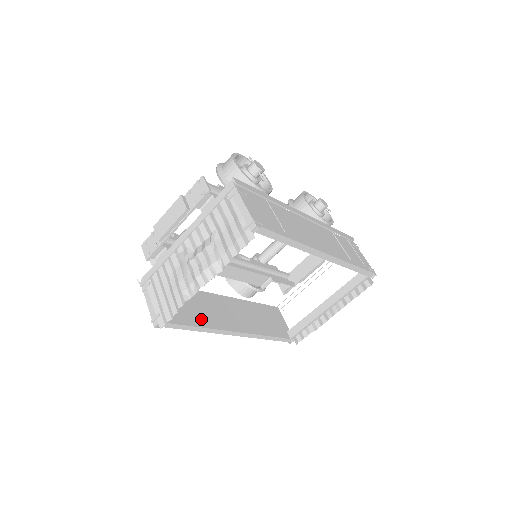
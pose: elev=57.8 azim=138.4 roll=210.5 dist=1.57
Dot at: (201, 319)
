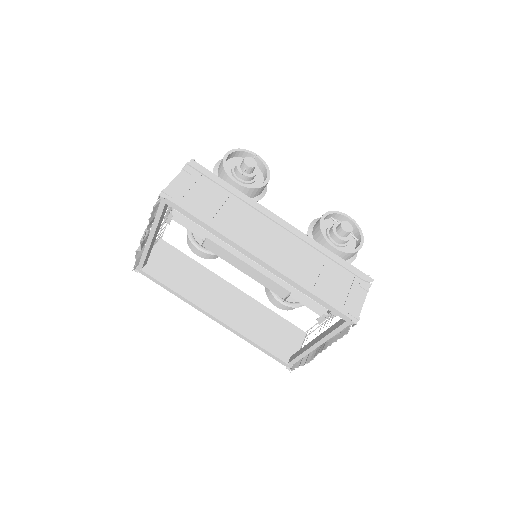
Dot at: (184, 287)
